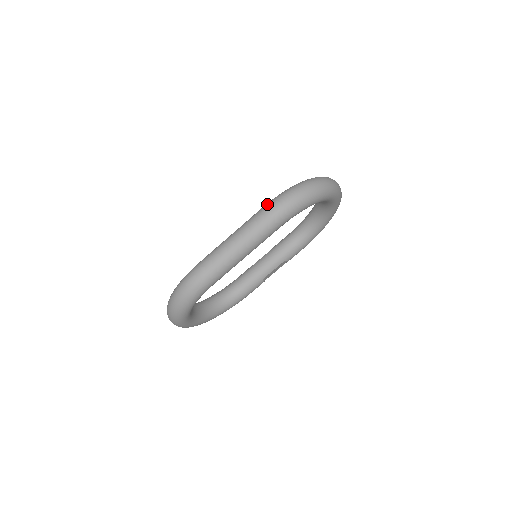
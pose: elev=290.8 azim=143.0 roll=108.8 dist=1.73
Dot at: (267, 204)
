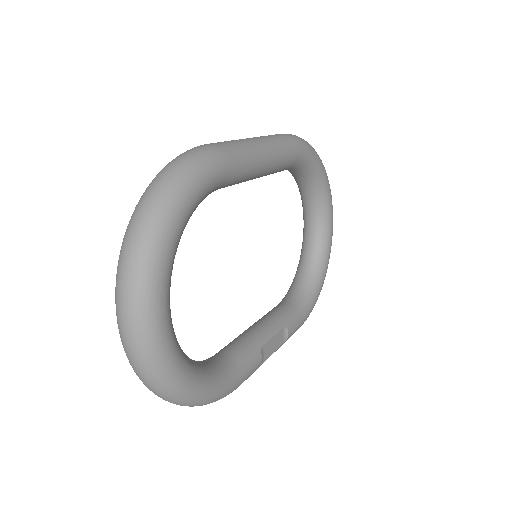
Dot at: occluded
